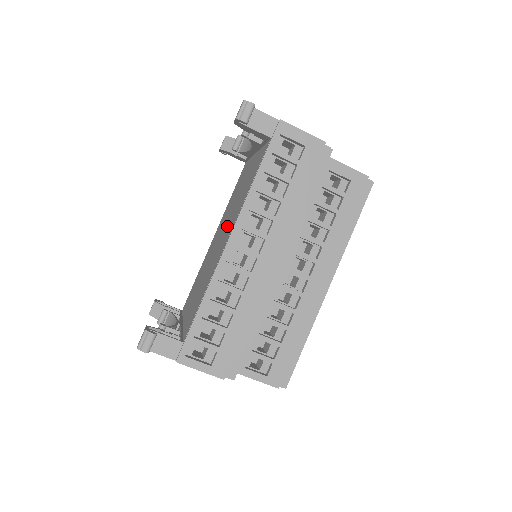
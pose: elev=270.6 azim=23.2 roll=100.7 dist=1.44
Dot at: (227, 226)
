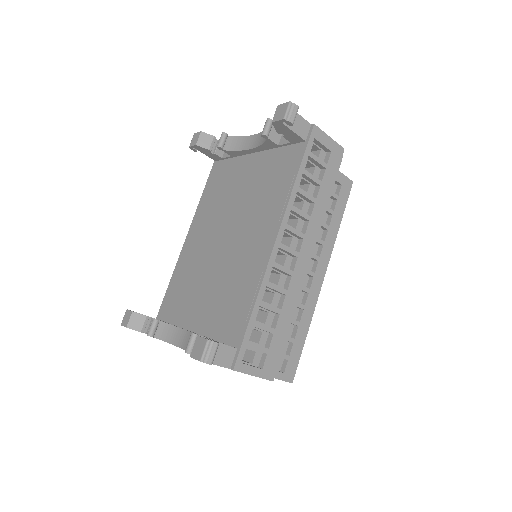
Dot at: (245, 226)
